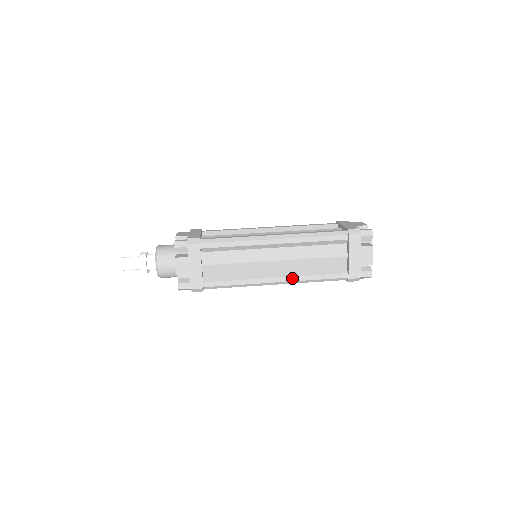
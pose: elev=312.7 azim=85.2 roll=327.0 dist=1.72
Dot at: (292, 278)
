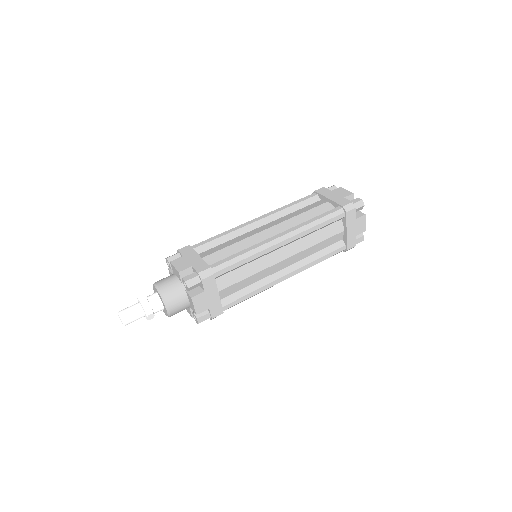
Dot at: (301, 269)
